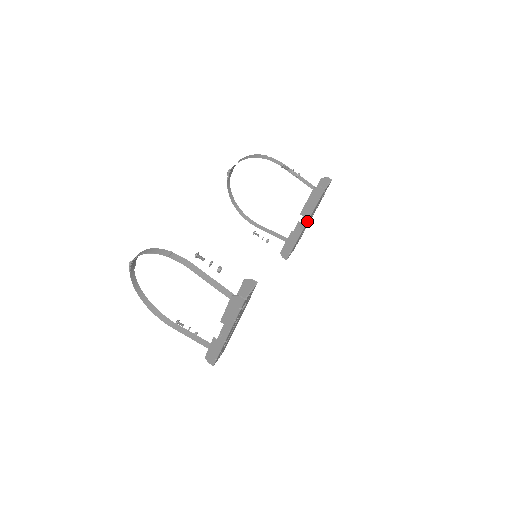
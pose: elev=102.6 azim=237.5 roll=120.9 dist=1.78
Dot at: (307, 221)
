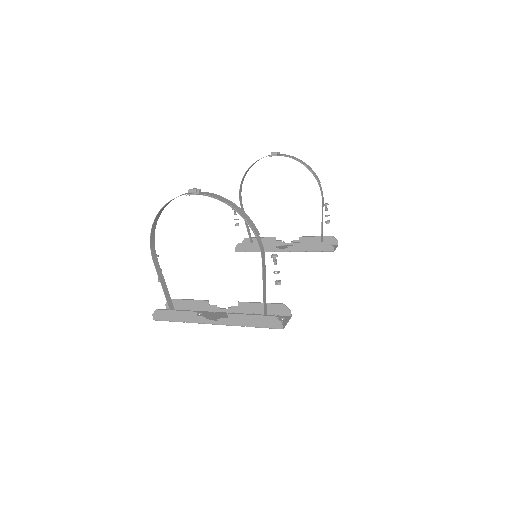
Dot at: (292, 251)
